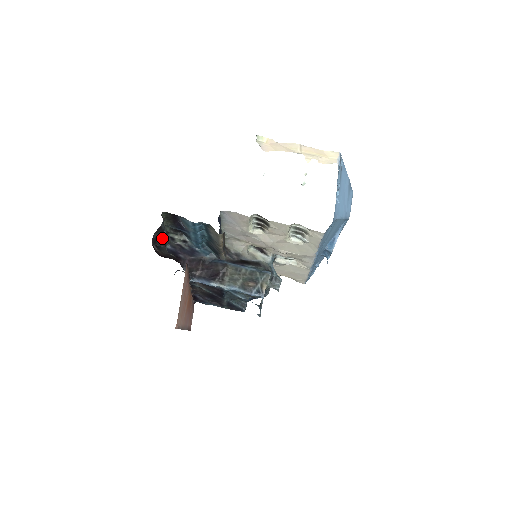
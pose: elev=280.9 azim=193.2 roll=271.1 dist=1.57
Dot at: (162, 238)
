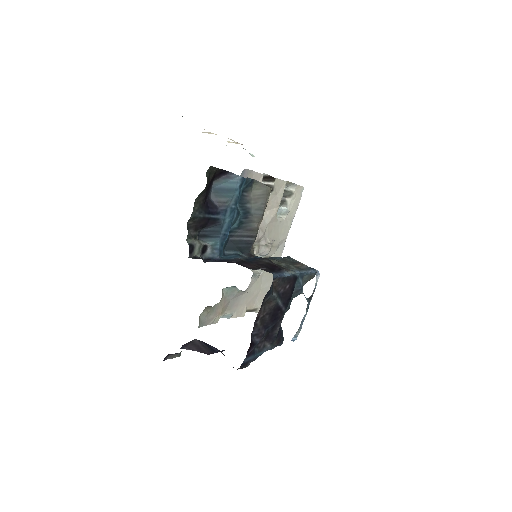
Dot at: occluded
